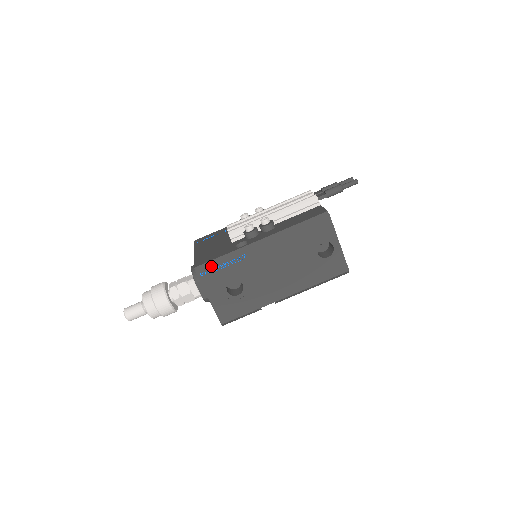
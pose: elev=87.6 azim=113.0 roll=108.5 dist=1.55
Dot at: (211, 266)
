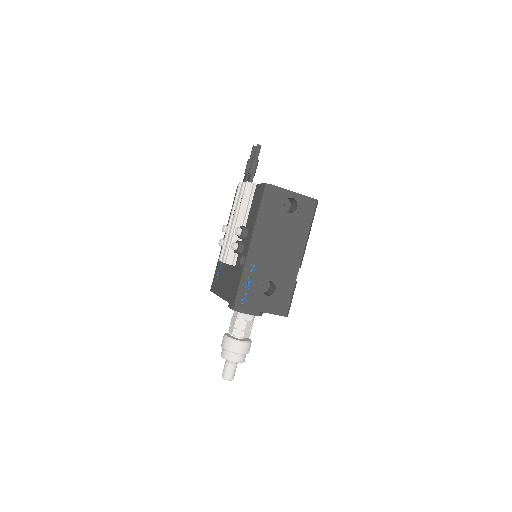
Dot at: (242, 293)
